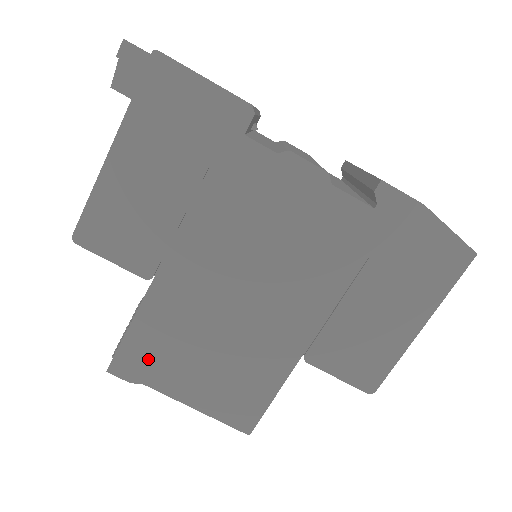
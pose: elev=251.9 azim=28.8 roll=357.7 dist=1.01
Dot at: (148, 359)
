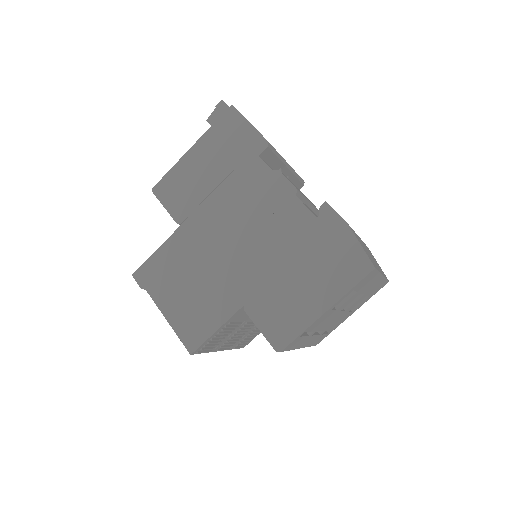
Dot at: (157, 275)
